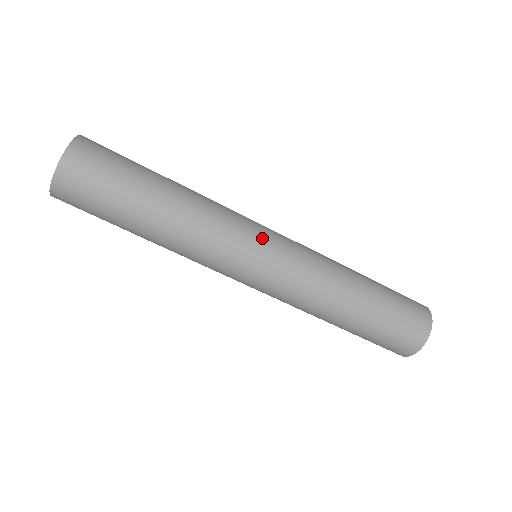
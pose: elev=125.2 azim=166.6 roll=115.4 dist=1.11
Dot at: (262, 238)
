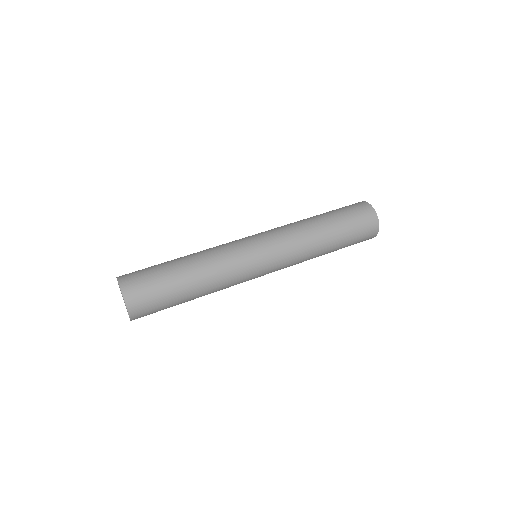
Dot at: (249, 240)
